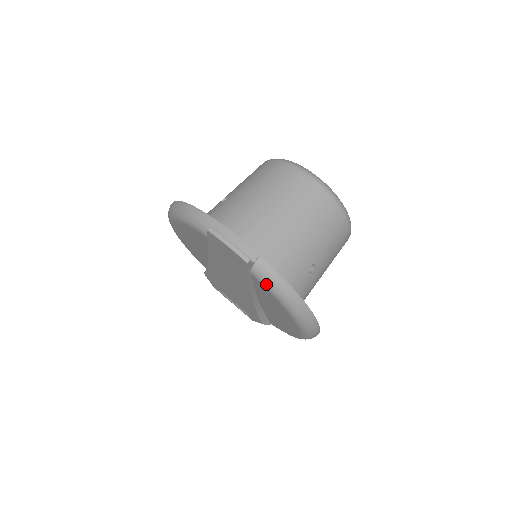
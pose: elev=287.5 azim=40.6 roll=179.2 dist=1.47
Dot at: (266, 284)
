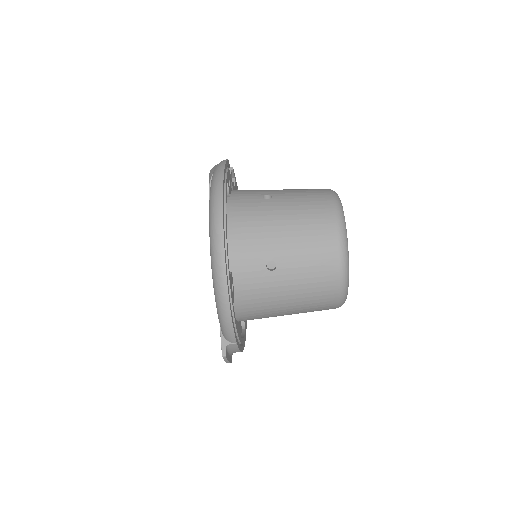
Dot at: occluded
